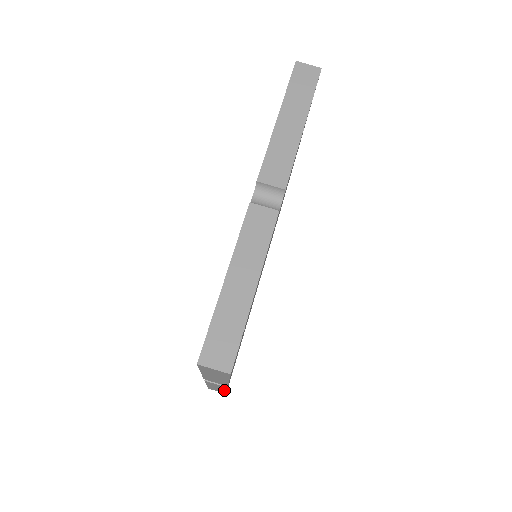
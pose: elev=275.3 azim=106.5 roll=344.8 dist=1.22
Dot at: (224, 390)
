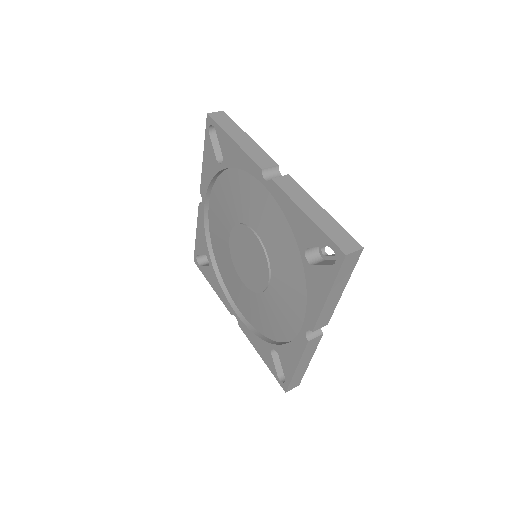
Dot at: (320, 209)
